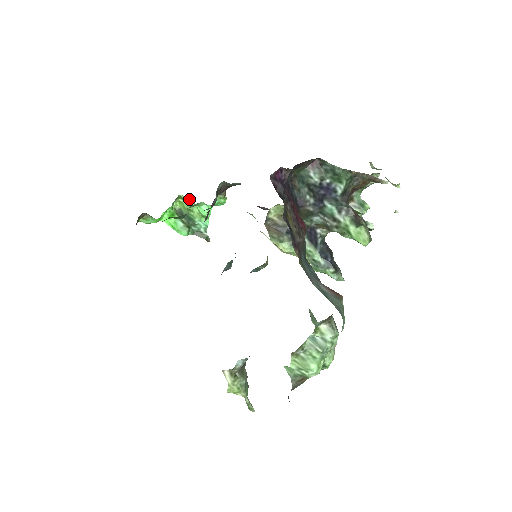
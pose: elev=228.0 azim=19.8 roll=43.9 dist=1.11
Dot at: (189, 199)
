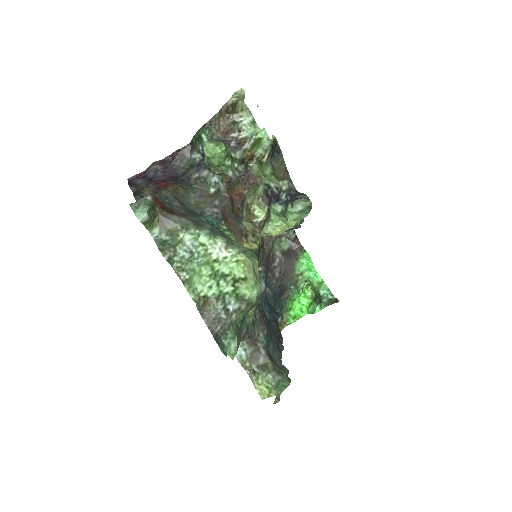
Dot at: (308, 280)
